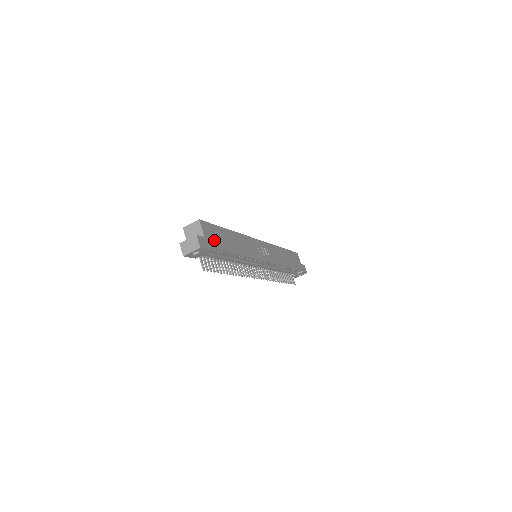
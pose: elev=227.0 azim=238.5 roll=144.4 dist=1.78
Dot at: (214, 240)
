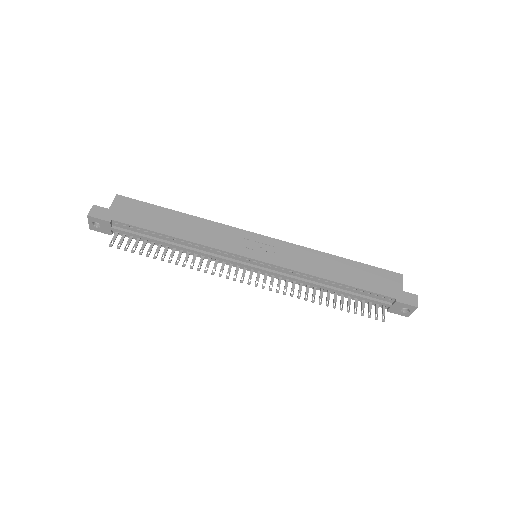
Dot at: (128, 215)
